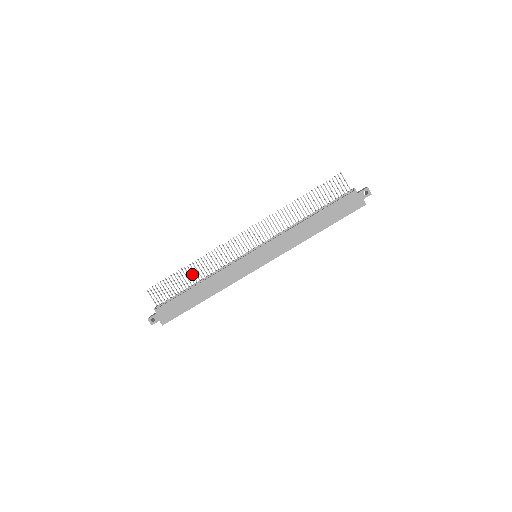
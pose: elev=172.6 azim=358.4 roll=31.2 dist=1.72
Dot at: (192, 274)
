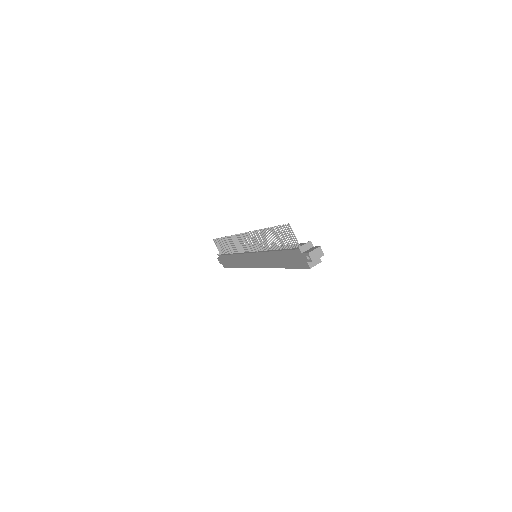
Dot at: (228, 245)
